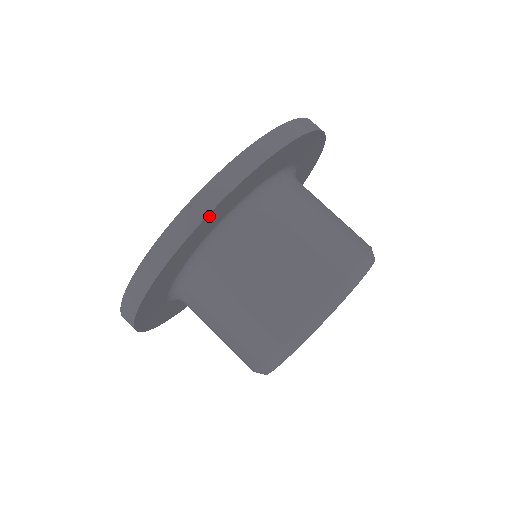
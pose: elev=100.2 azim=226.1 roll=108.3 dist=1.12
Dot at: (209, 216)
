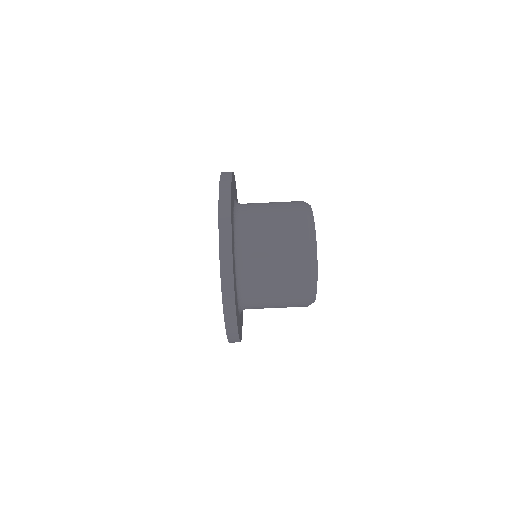
Dot at: (236, 317)
